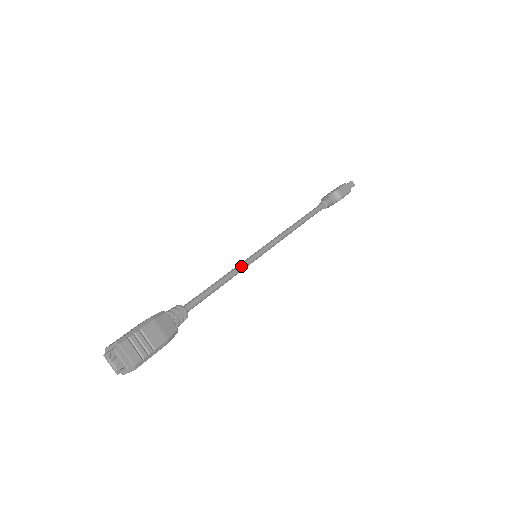
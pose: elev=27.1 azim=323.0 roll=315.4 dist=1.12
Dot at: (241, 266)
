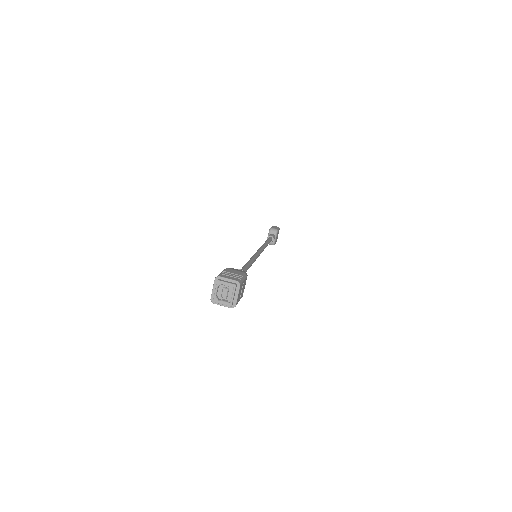
Dot at: (252, 258)
